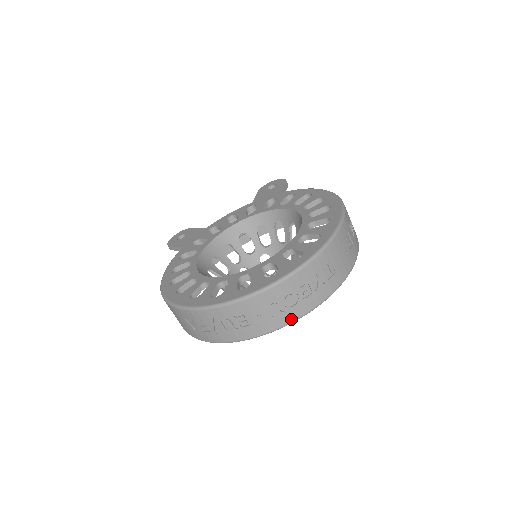
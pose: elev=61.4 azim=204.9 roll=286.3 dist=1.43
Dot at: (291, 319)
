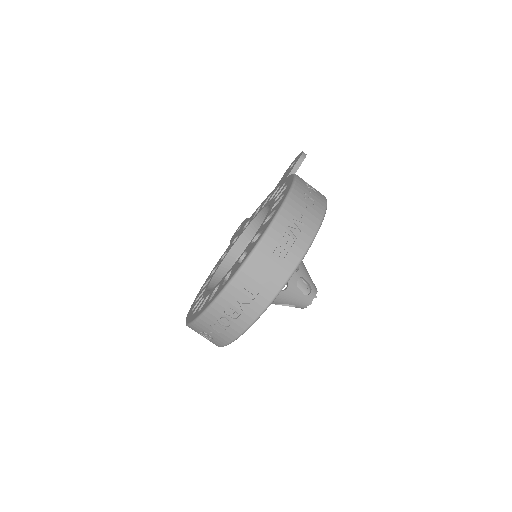
Dot at: (236, 334)
